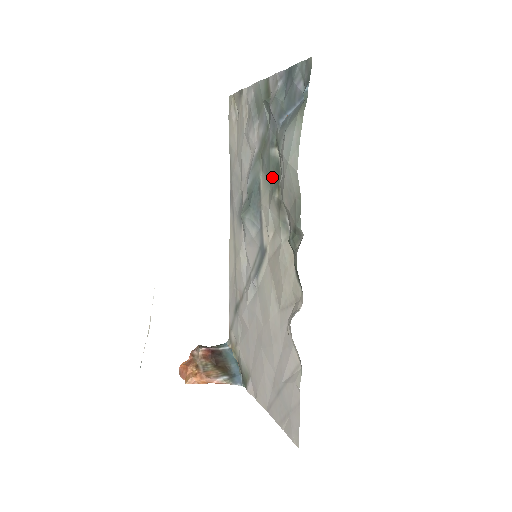
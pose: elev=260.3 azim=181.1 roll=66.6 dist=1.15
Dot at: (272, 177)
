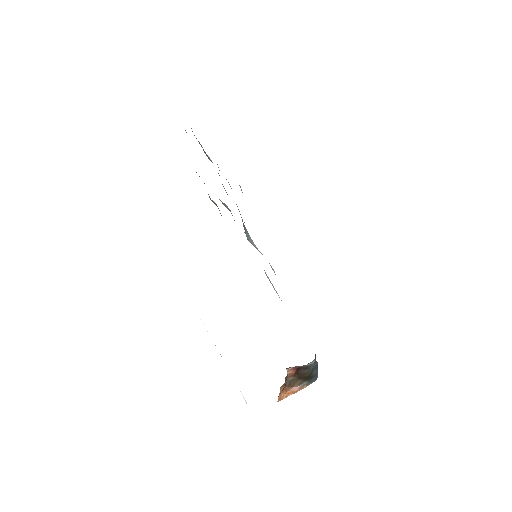
Dot at: occluded
